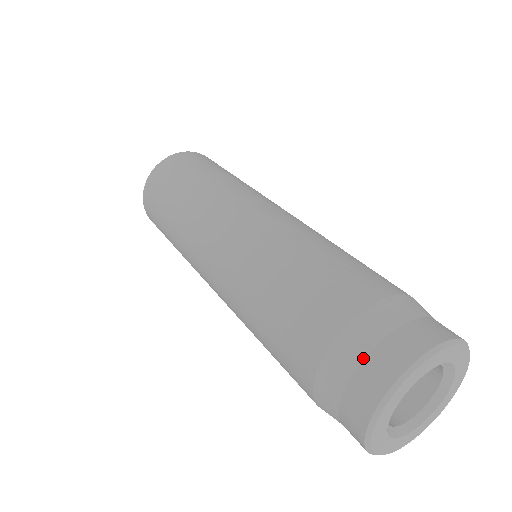
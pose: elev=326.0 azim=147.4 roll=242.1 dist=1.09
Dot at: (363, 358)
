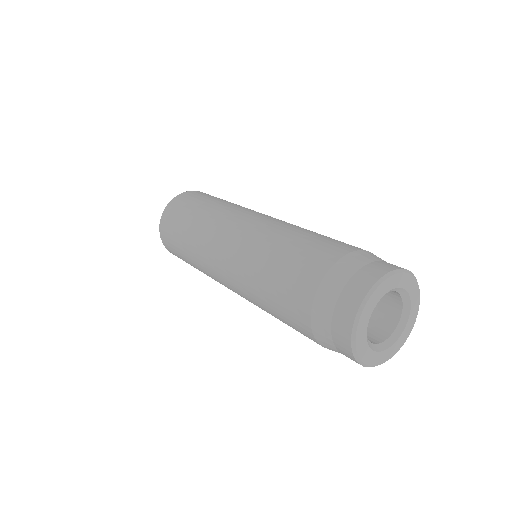
Dot at: (364, 265)
